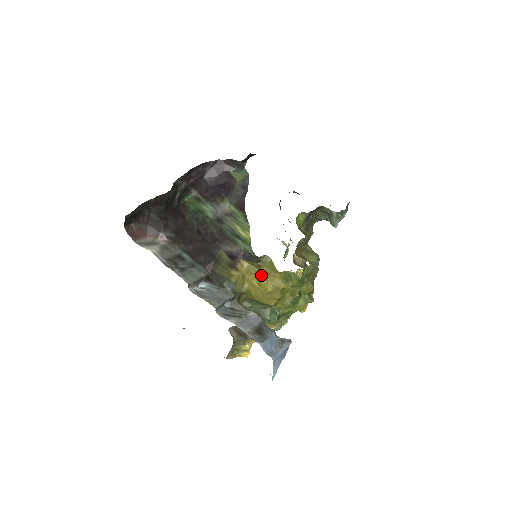
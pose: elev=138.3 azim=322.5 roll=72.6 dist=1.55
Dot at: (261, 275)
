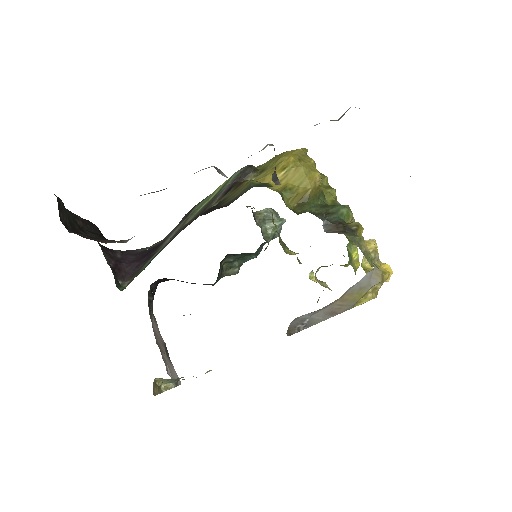
Dot at: (273, 167)
